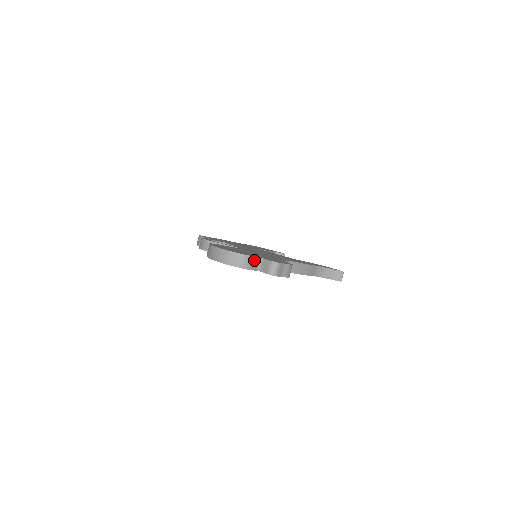
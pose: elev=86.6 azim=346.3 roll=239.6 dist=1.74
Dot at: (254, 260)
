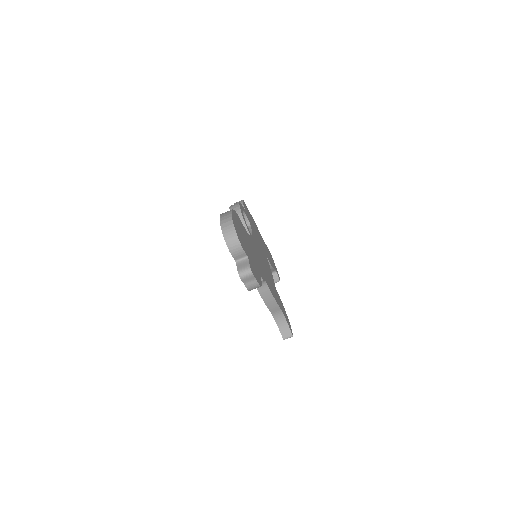
Dot at: (241, 252)
